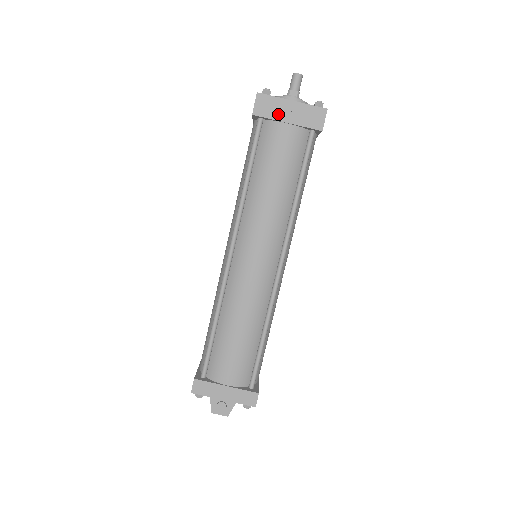
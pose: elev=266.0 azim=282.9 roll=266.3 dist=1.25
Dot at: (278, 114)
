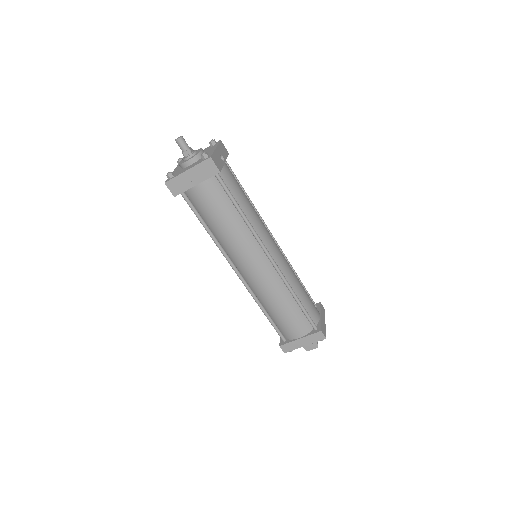
Dot at: (187, 185)
